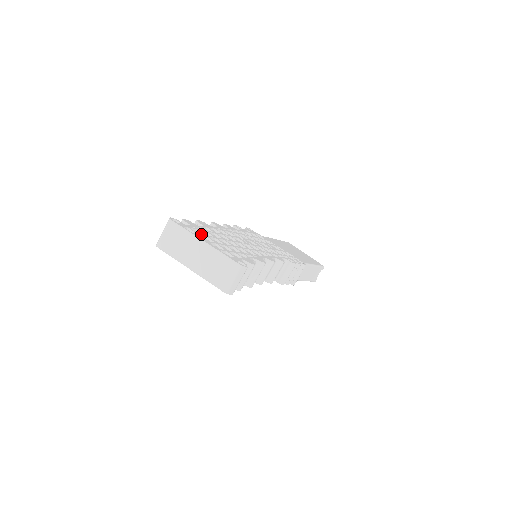
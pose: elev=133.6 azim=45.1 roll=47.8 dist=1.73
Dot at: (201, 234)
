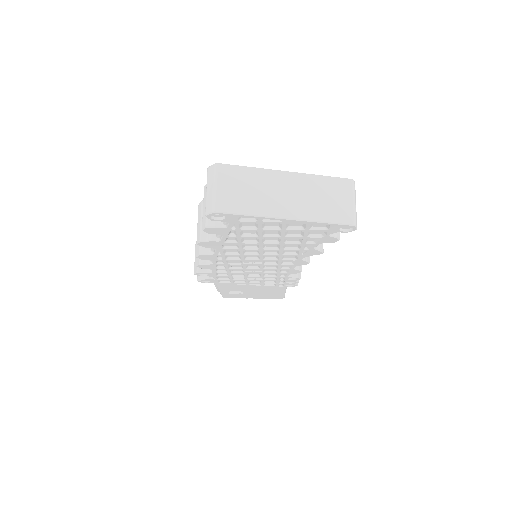
Dot at: occluded
